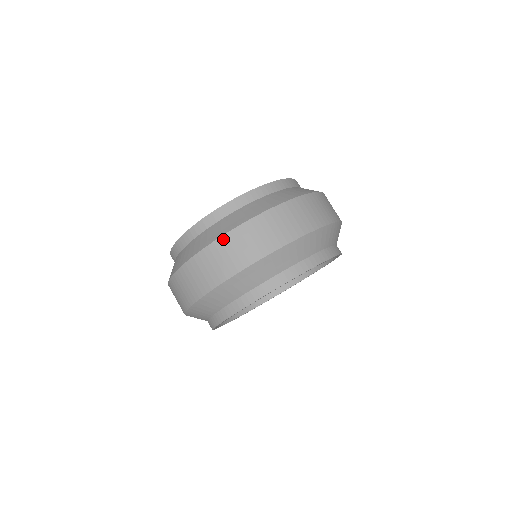
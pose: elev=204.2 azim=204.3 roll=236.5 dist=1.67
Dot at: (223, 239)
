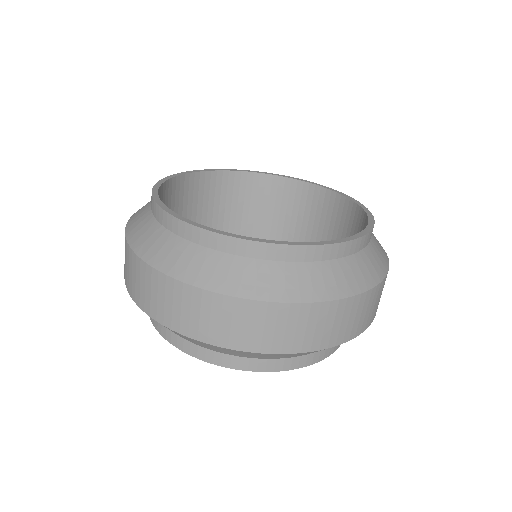
Dot at: (250, 304)
